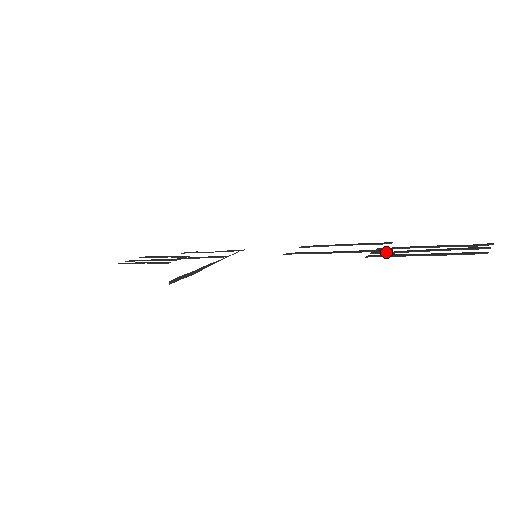
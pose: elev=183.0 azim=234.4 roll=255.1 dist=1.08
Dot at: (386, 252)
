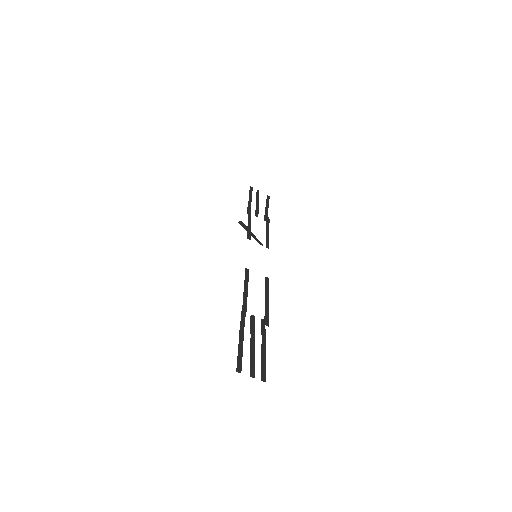
Dot at: (253, 323)
